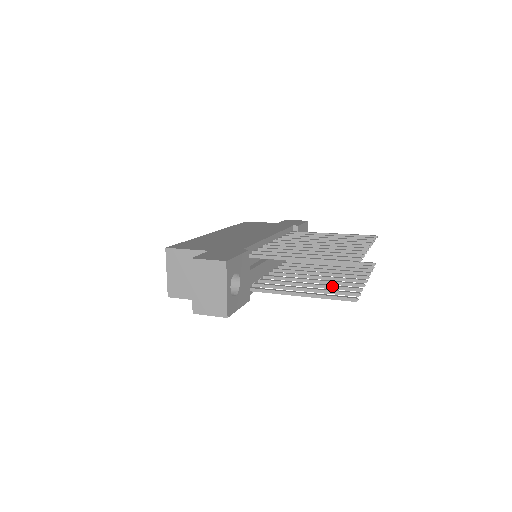
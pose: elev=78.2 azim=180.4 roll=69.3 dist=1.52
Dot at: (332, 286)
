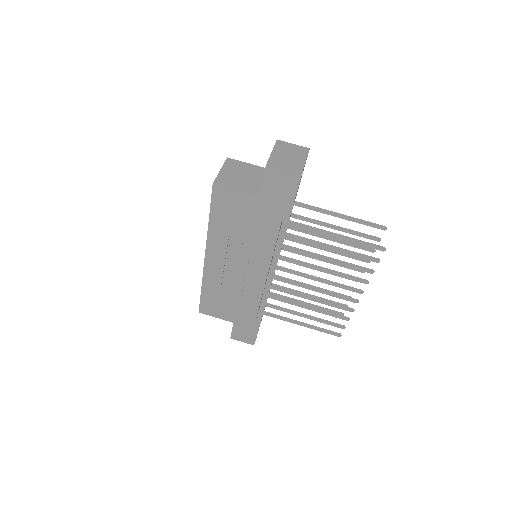
Dot at: (347, 262)
